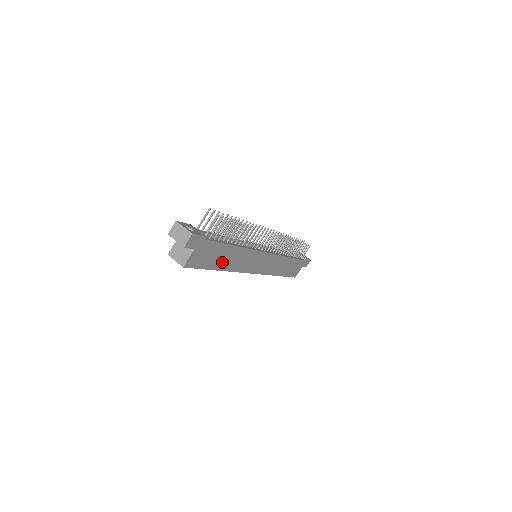
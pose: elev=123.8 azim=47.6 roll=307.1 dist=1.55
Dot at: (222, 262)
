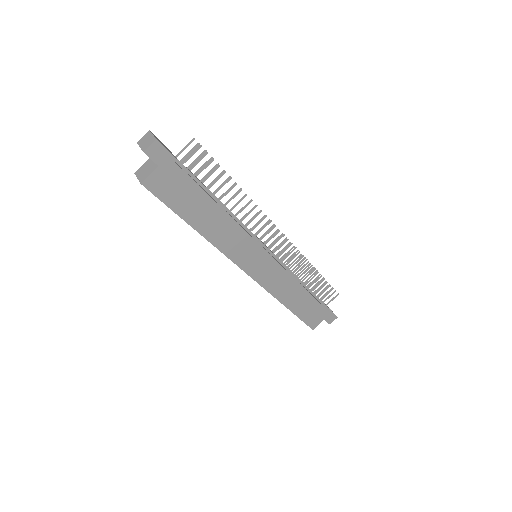
Dot at: (199, 218)
